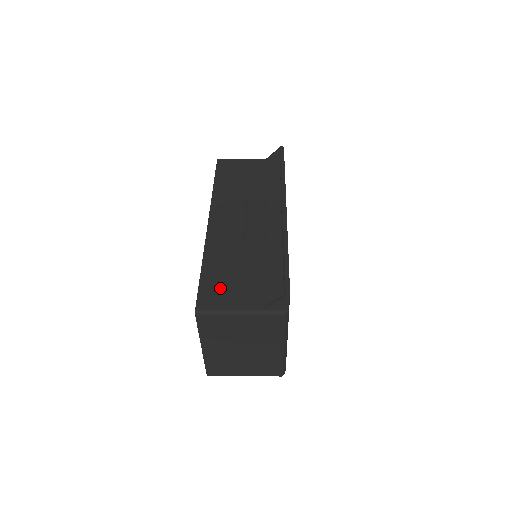
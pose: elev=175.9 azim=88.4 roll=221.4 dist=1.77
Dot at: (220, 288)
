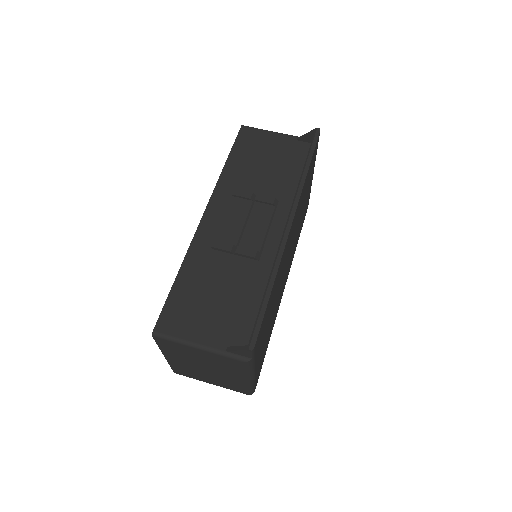
Dot at: (188, 310)
